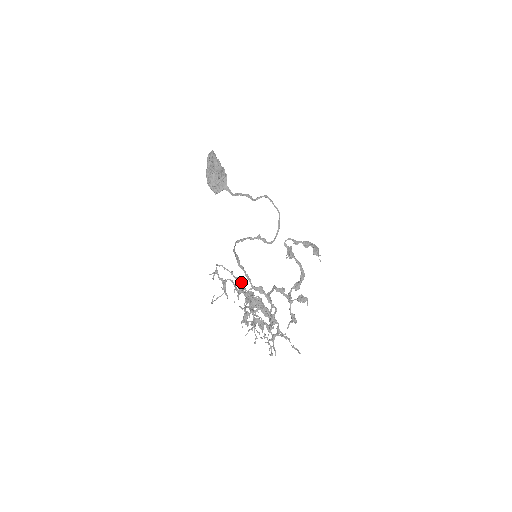
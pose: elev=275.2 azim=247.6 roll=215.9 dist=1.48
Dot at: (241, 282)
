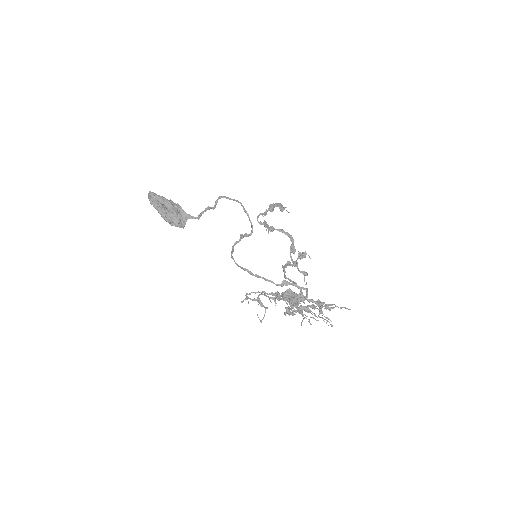
Dot at: (279, 296)
